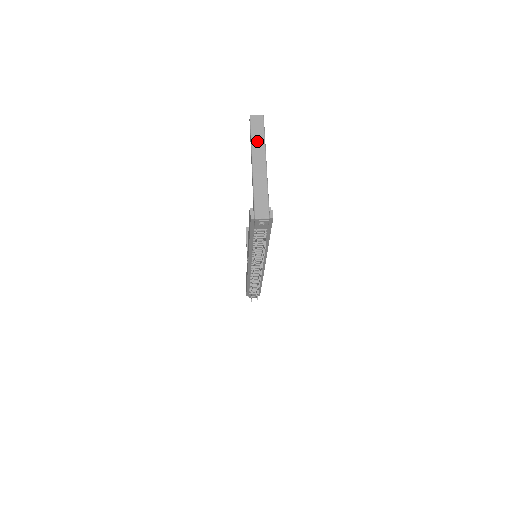
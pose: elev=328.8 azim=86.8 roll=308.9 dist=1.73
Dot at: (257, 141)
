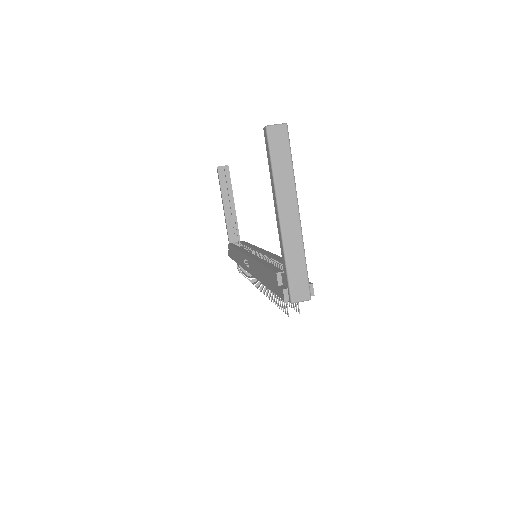
Dot at: (282, 175)
